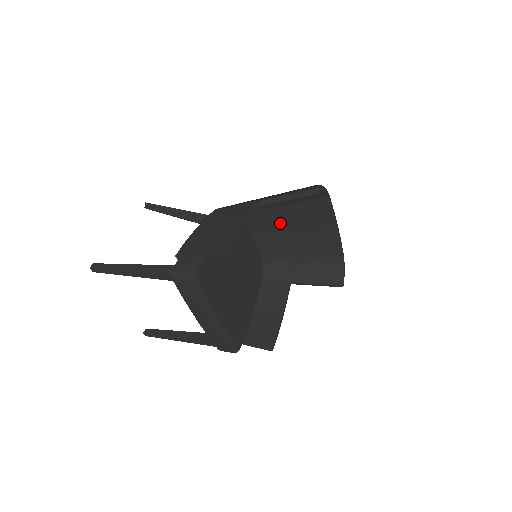
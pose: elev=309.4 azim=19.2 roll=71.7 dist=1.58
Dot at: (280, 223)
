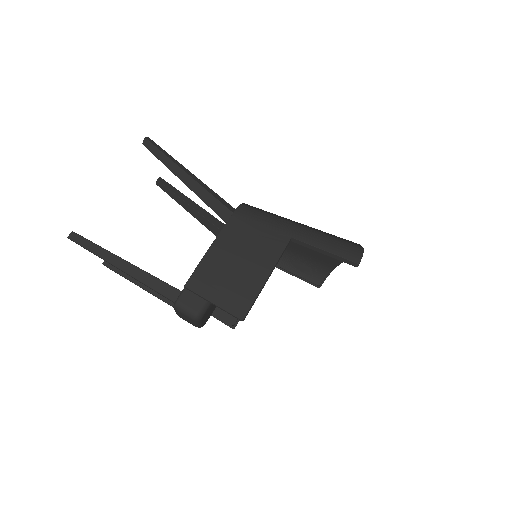
Dot at: occluded
